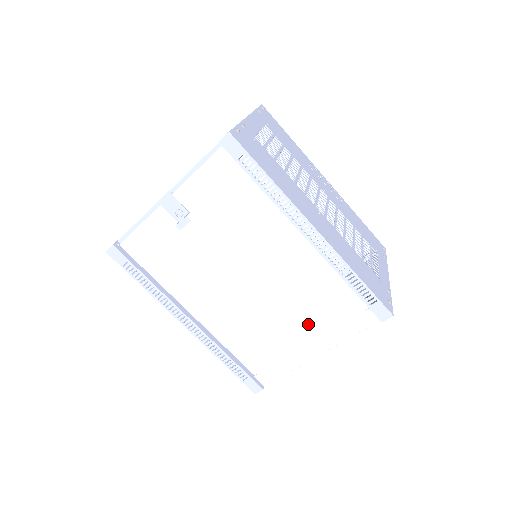
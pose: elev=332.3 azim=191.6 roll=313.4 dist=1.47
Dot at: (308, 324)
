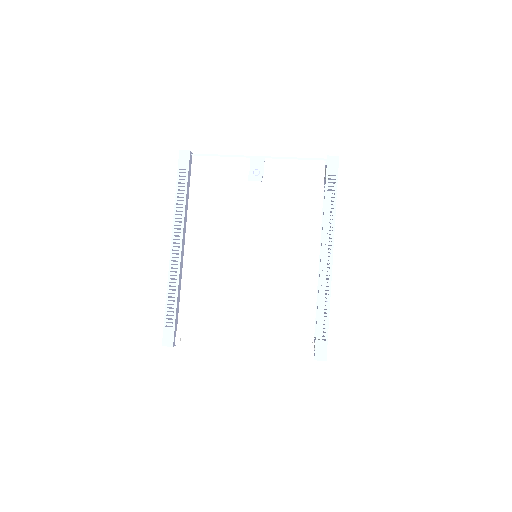
Dot at: (260, 321)
